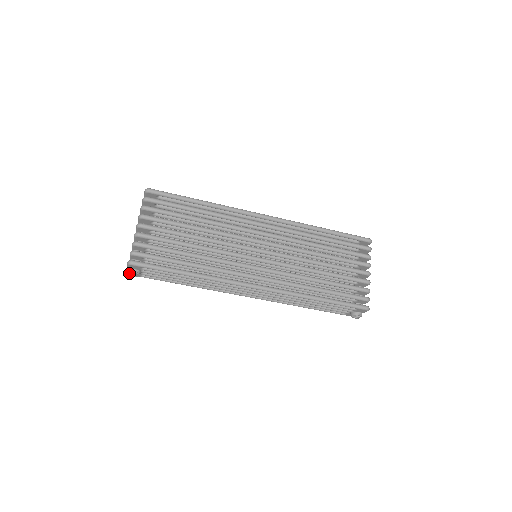
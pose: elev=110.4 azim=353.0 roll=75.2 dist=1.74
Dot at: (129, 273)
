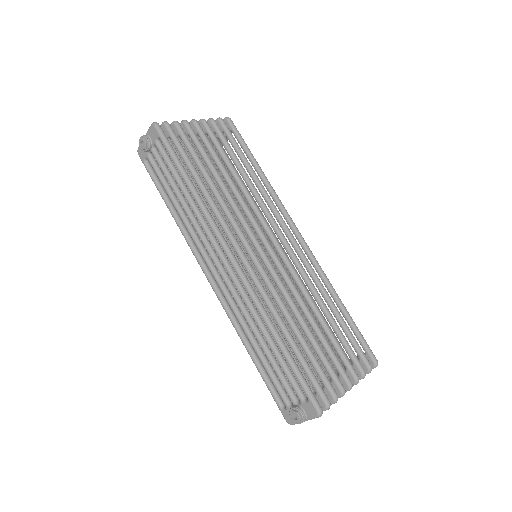
Dot at: (142, 137)
